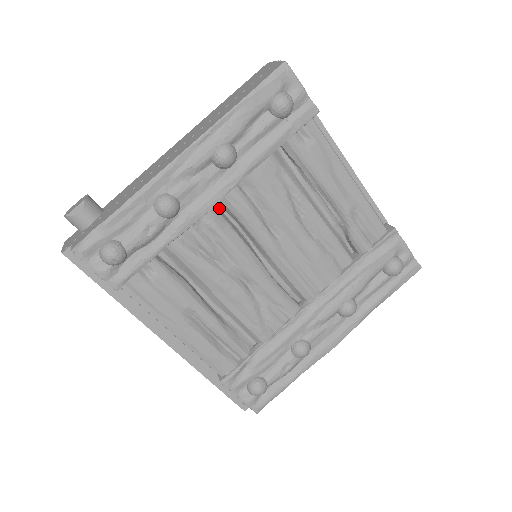
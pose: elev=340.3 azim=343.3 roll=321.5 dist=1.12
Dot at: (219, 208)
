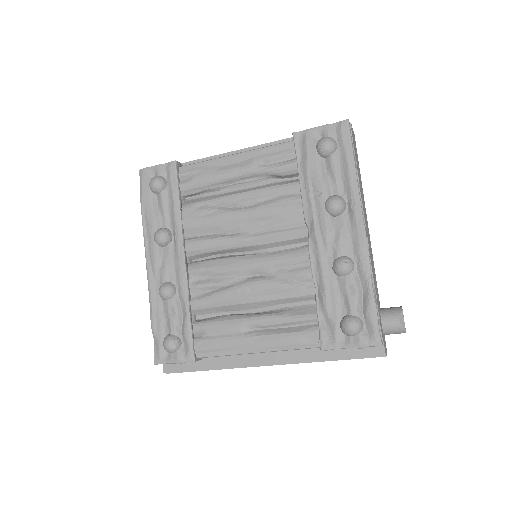
Dot at: (199, 260)
